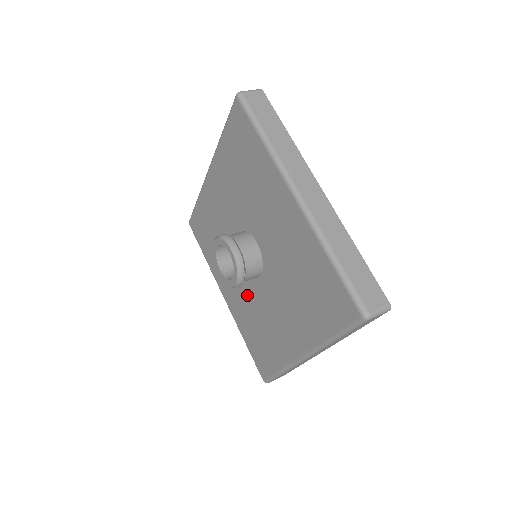
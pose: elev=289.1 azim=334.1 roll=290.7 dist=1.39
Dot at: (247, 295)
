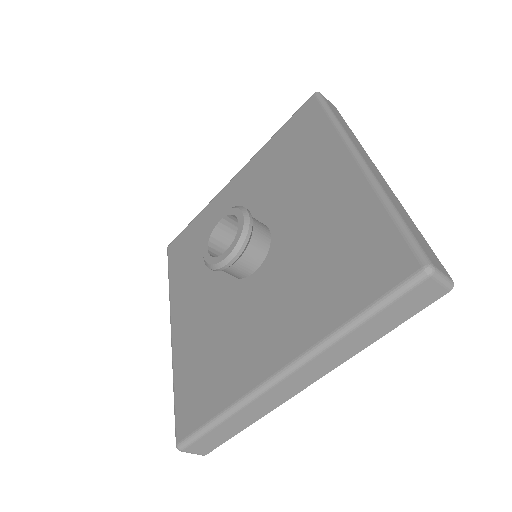
Dot at: (217, 308)
